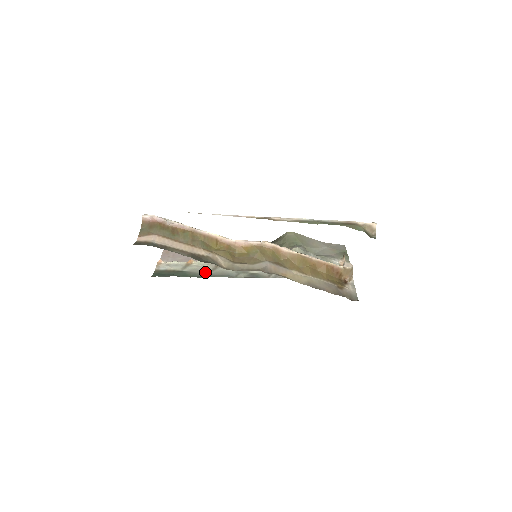
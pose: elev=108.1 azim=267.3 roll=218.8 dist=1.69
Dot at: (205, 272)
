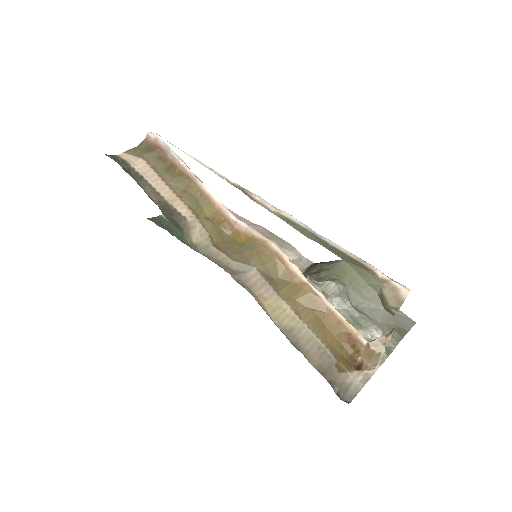
Dot at: occluded
